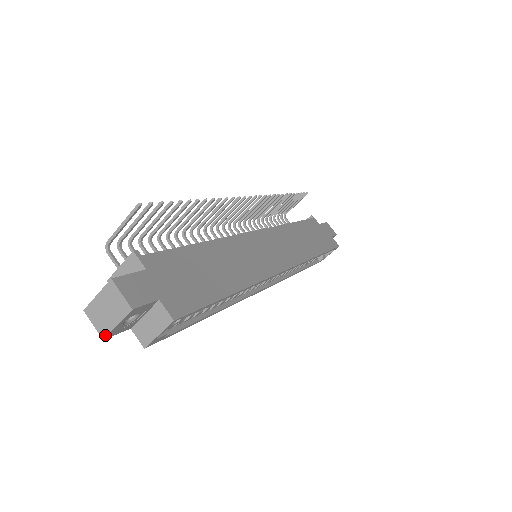
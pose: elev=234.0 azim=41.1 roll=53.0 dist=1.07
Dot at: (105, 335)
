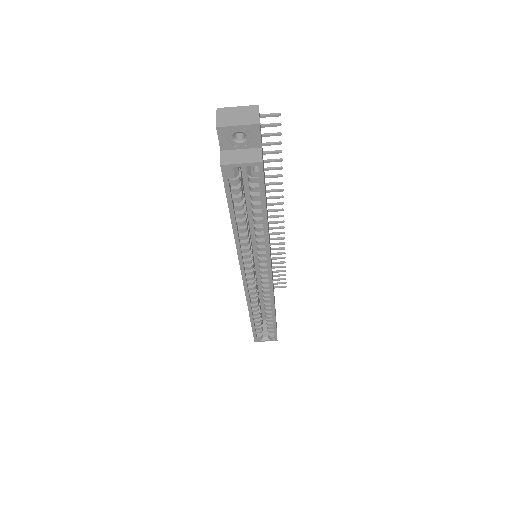
Dot at: (221, 126)
